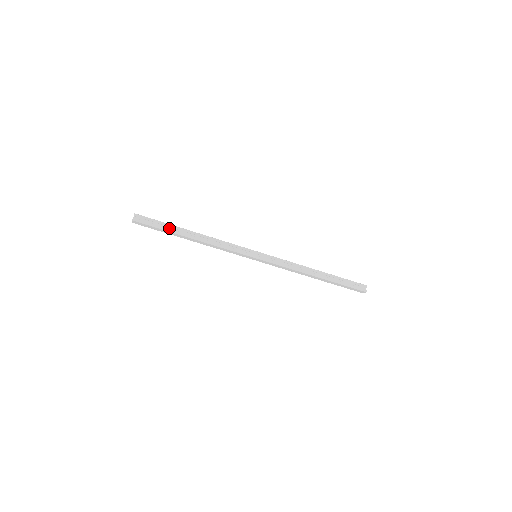
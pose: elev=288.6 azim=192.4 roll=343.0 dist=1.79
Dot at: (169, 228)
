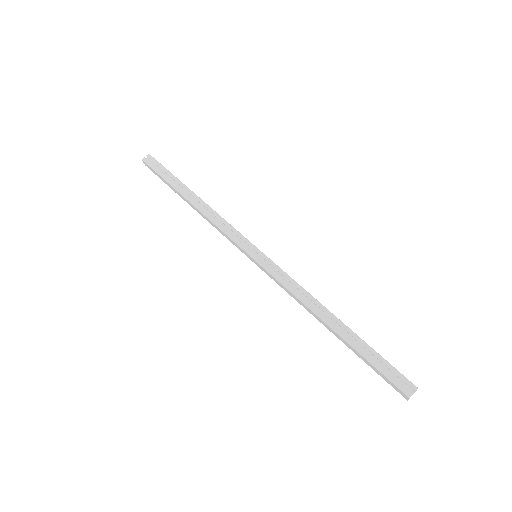
Dot at: (174, 181)
